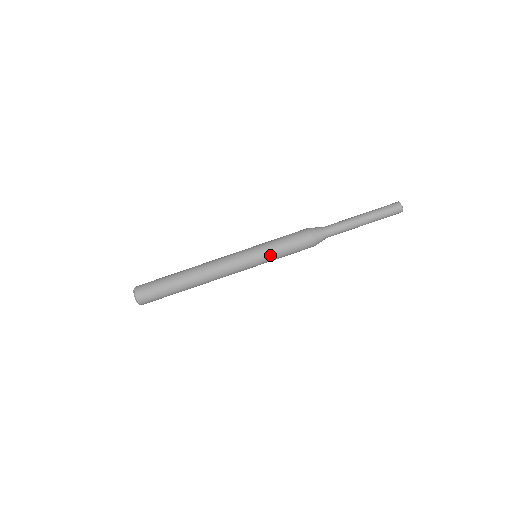
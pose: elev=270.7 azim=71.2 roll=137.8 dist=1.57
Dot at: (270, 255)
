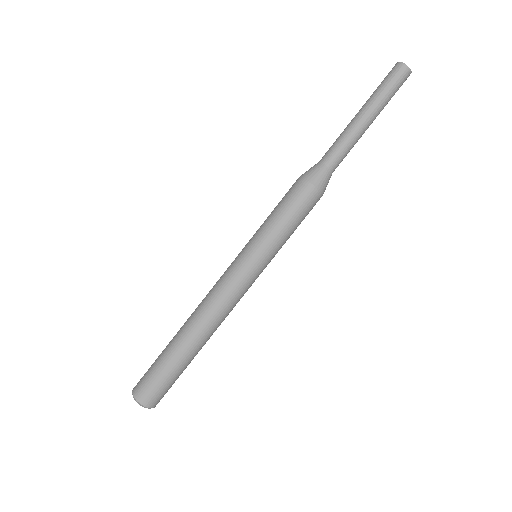
Dot at: (279, 249)
